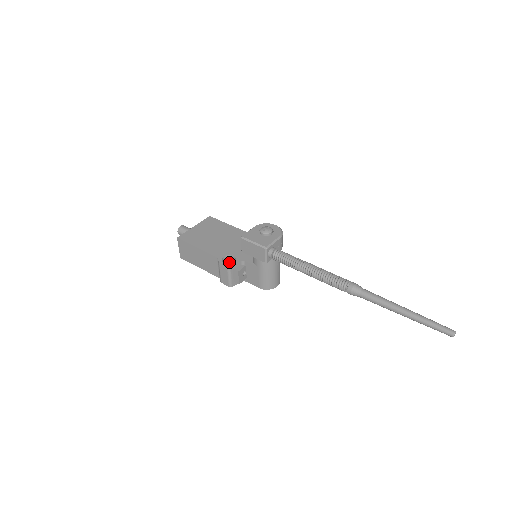
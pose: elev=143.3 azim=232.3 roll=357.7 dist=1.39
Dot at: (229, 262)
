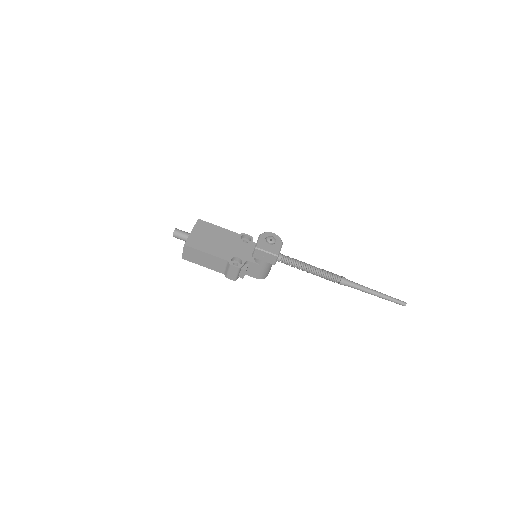
Dot at: (234, 262)
